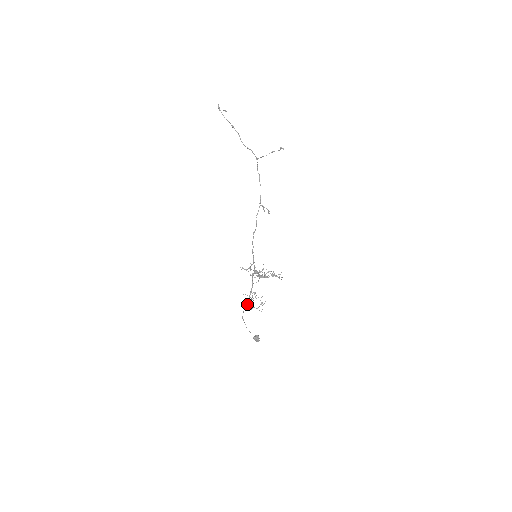
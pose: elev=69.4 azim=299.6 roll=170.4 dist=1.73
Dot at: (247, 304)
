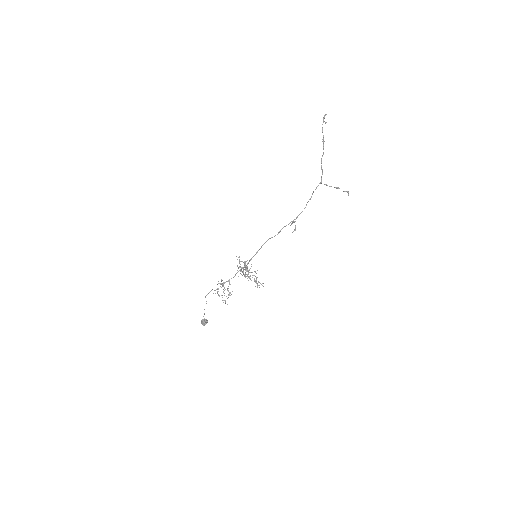
Dot at: occluded
